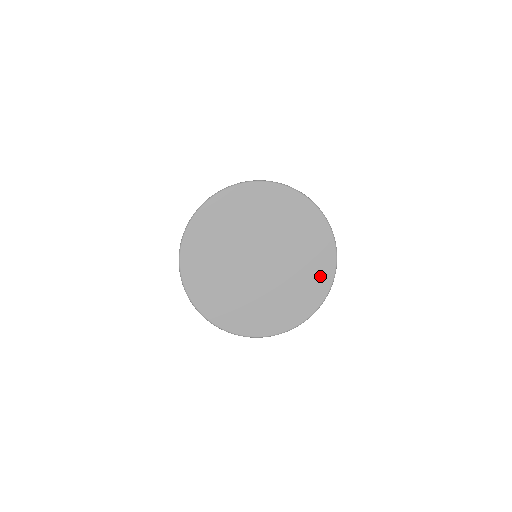
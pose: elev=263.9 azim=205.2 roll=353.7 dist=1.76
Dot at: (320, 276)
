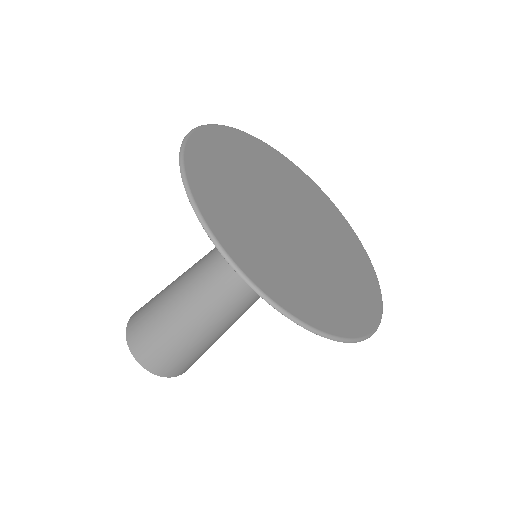
Dot at: (355, 247)
